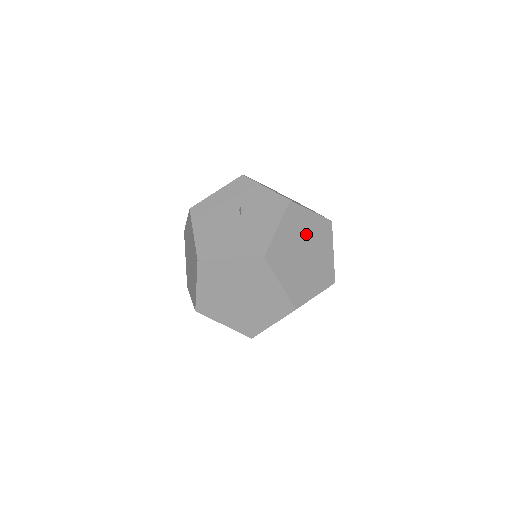
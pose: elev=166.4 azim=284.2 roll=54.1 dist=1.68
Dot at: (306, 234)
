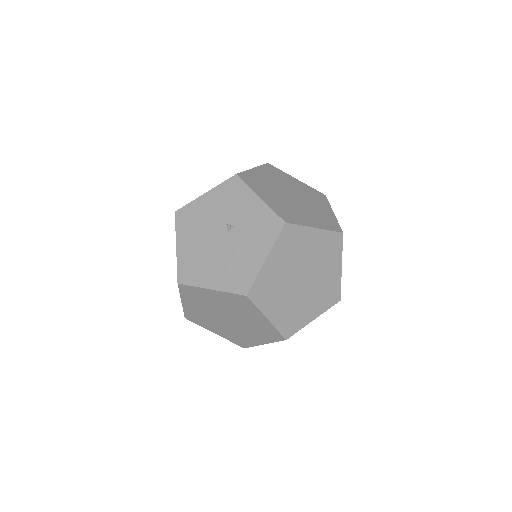
Dot at: (305, 257)
